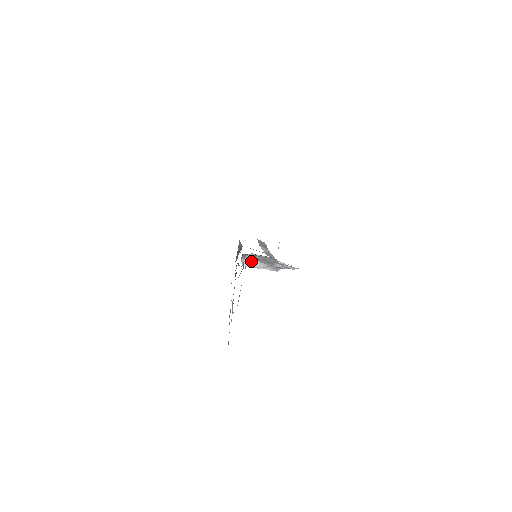
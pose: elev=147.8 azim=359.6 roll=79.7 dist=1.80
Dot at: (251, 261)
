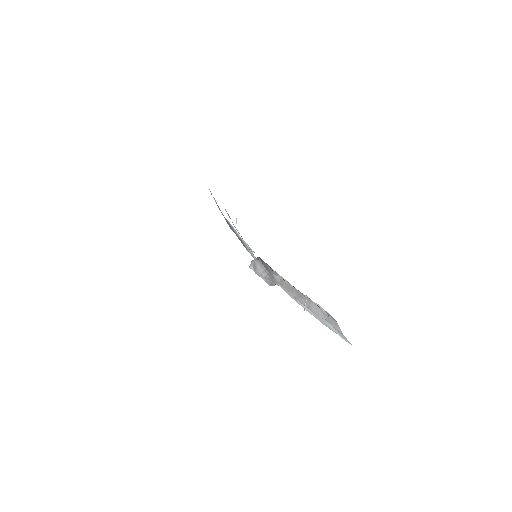
Dot at: (259, 266)
